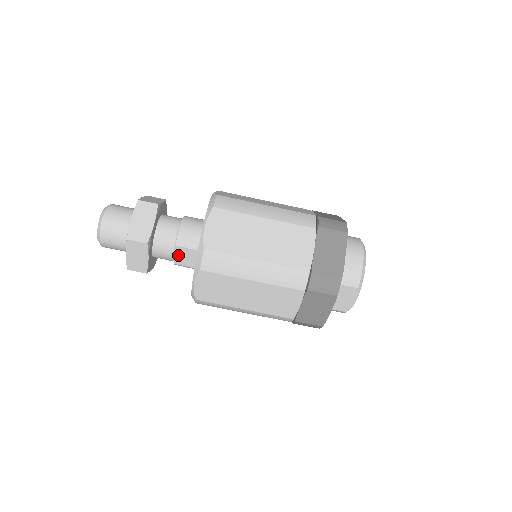
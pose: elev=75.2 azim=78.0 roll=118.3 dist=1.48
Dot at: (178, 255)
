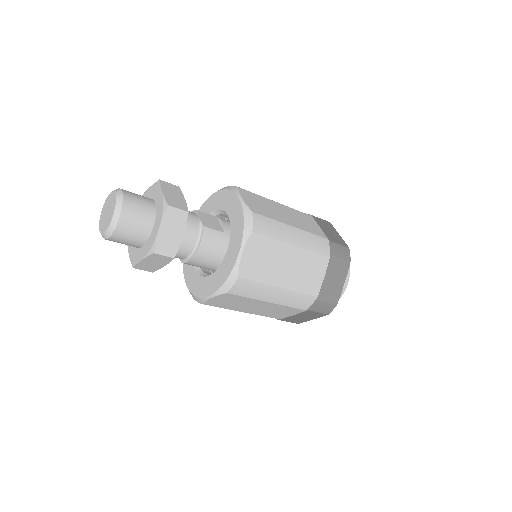
Dot at: occluded
